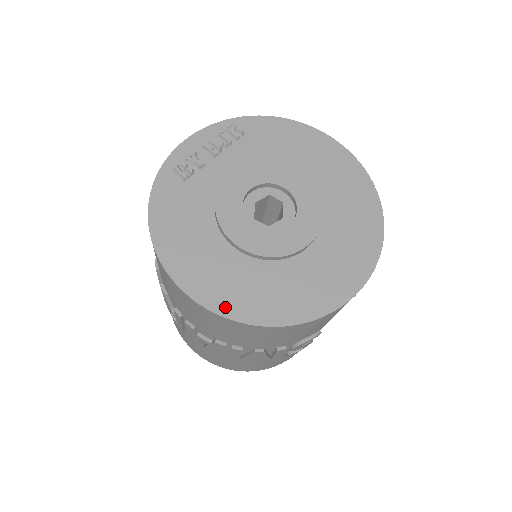
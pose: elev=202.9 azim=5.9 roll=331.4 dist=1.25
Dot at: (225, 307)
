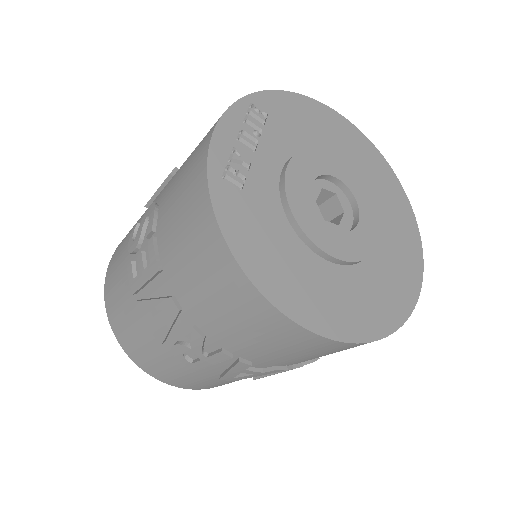
Dot at: (351, 332)
